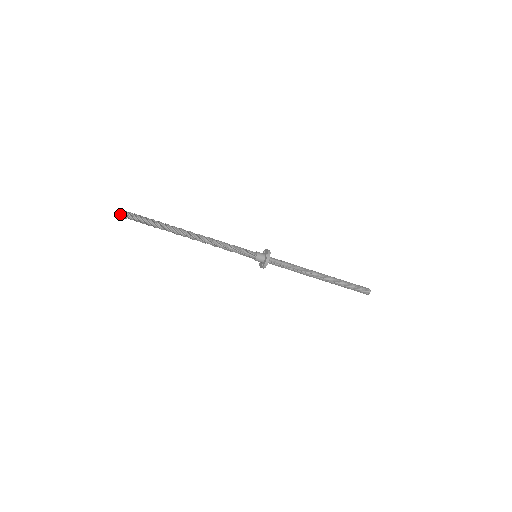
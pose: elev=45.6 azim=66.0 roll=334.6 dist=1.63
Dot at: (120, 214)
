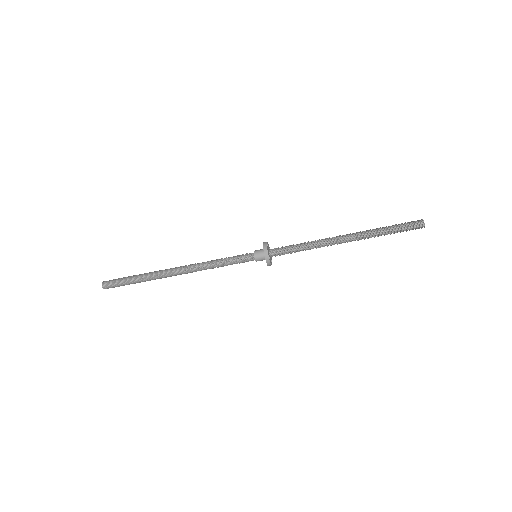
Dot at: (103, 285)
